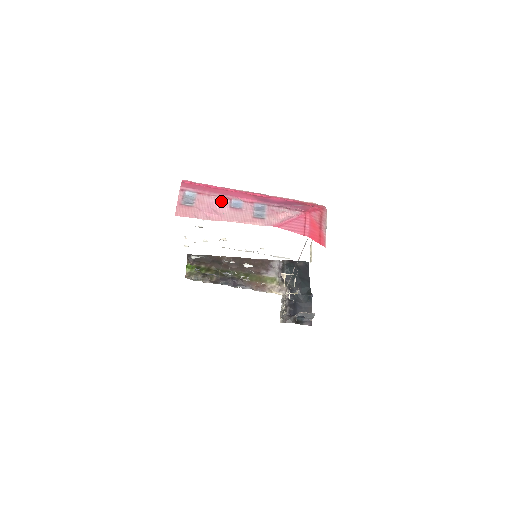
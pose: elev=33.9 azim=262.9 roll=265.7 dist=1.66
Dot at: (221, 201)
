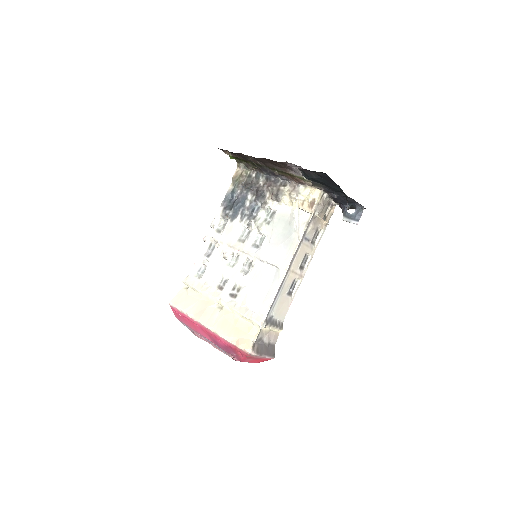
Dot at: (200, 335)
